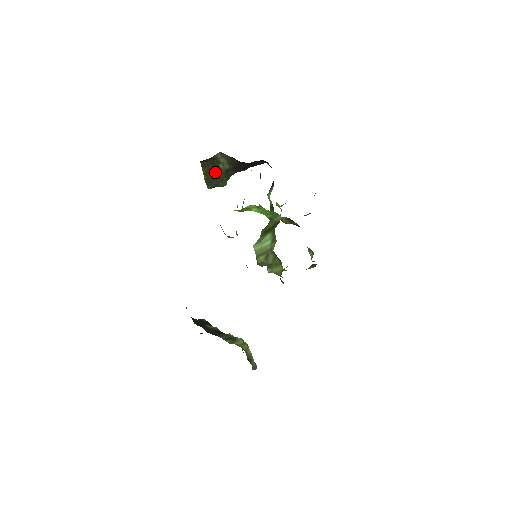
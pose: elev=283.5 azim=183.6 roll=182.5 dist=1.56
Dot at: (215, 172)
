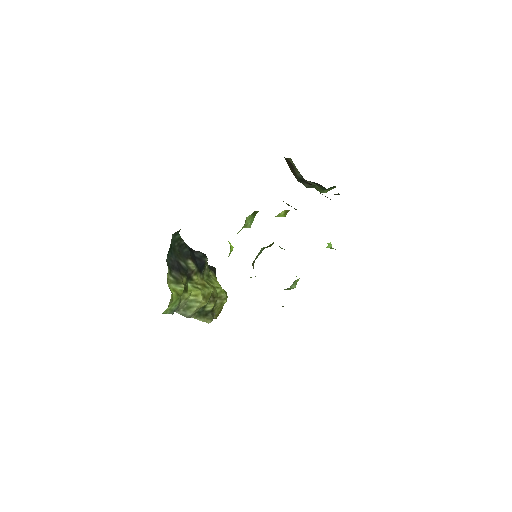
Dot at: (293, 172)
